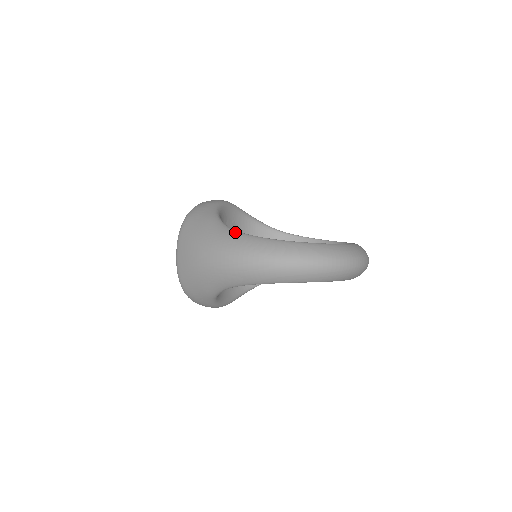
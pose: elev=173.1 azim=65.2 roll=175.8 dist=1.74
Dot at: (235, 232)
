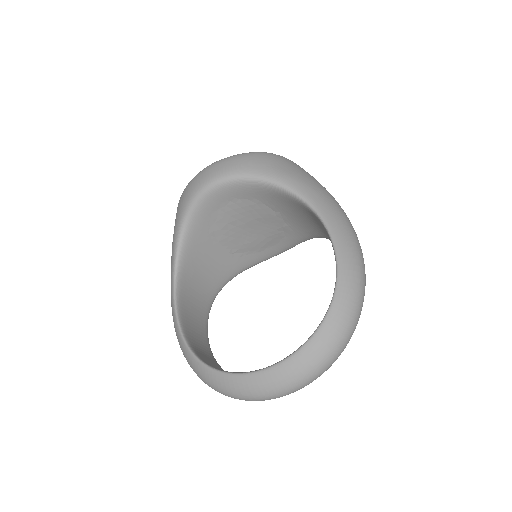
Dot at: (171, 286)
